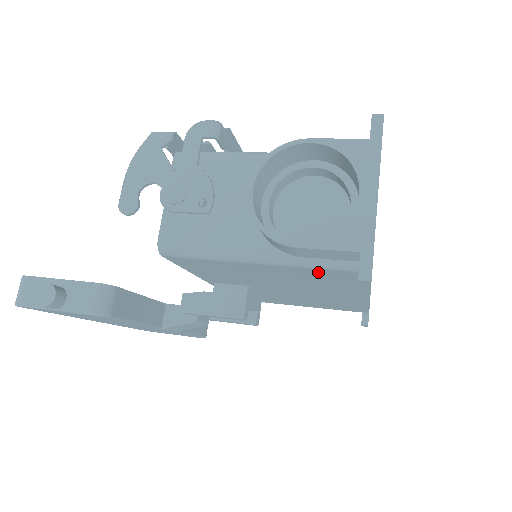
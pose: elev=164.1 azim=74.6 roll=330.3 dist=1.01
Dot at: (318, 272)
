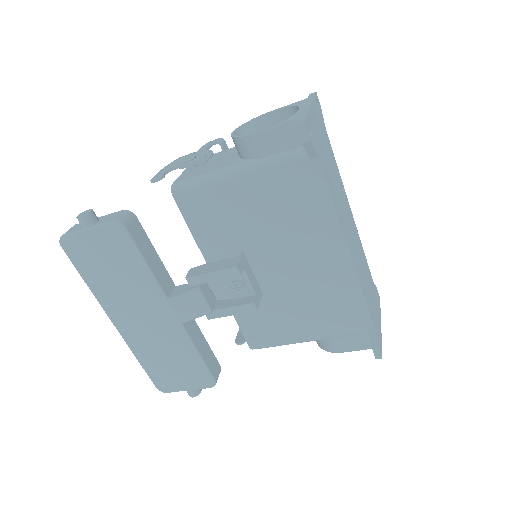
Dot at: (283, 176)
